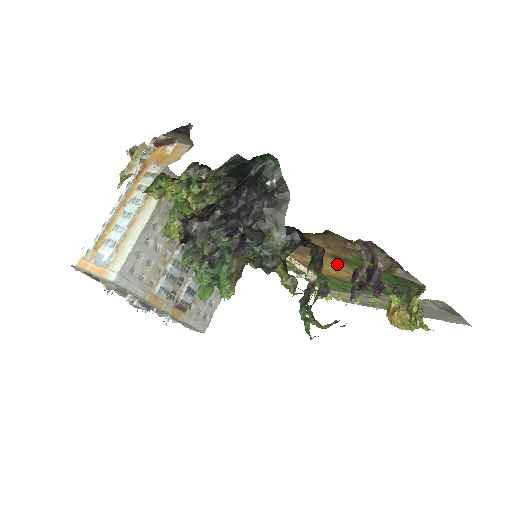
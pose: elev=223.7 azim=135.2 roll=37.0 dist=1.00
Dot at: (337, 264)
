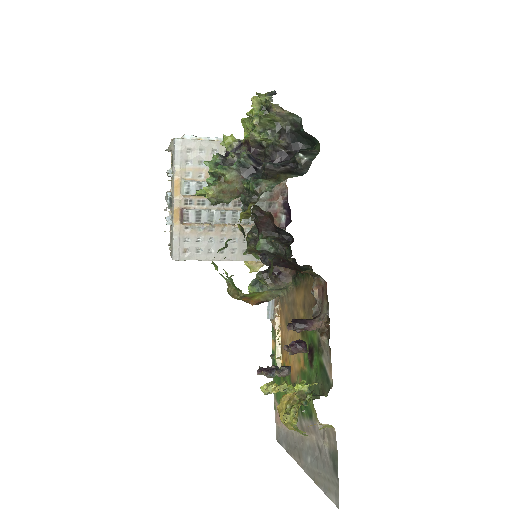
Dot at: occluded
